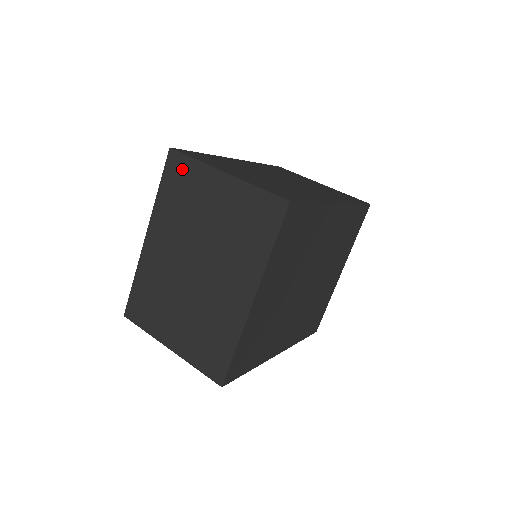
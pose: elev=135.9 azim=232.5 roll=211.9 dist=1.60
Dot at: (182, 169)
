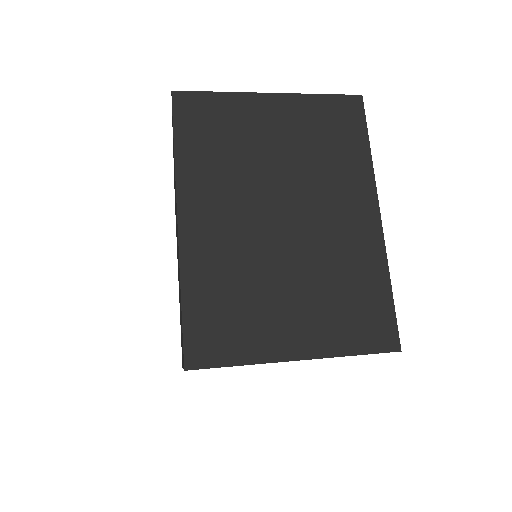
Dot at: (205, 109)
